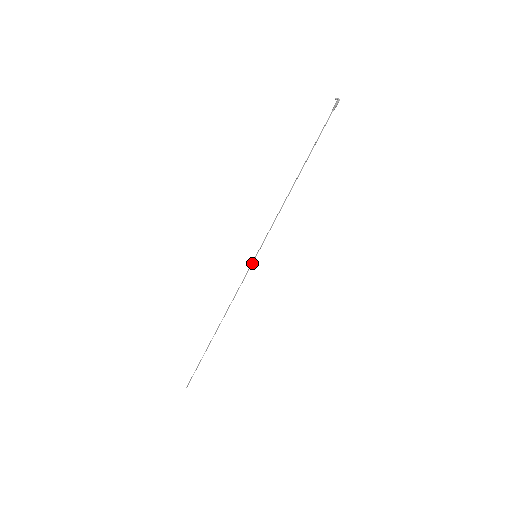
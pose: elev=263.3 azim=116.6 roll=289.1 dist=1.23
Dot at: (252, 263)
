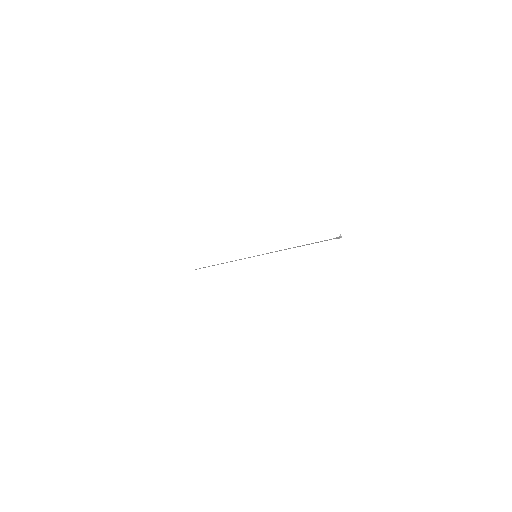
Dot at: occluded
